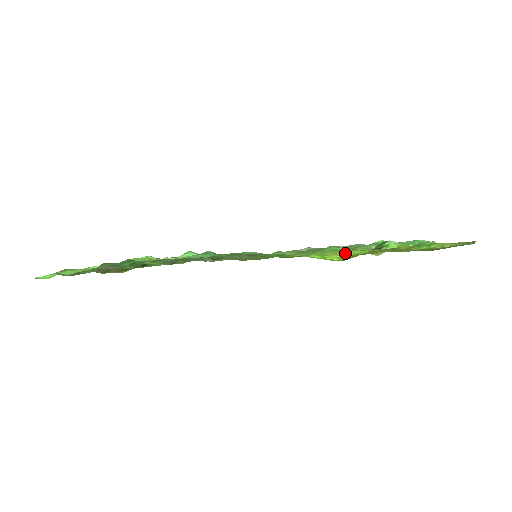
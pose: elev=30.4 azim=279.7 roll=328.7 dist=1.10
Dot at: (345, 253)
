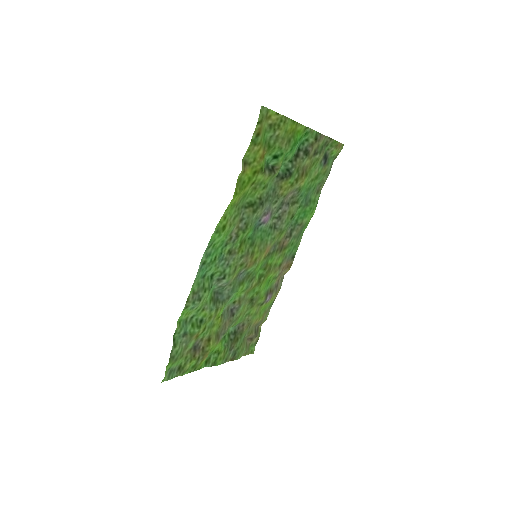
Dot at: (245, 191)
